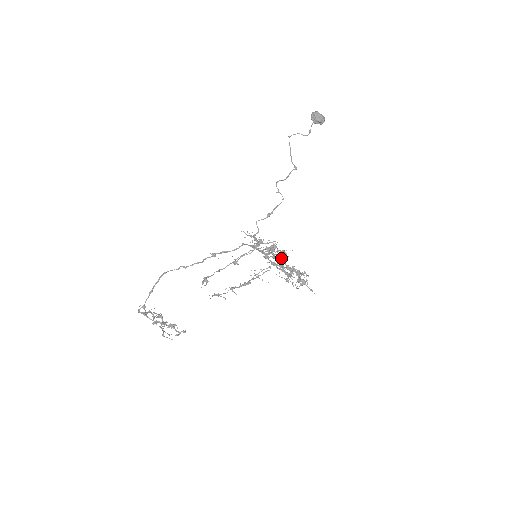
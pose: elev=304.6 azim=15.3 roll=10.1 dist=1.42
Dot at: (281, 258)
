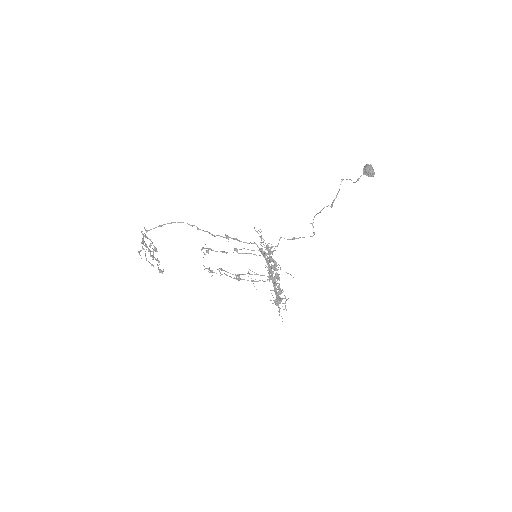
Dot at: occluded
